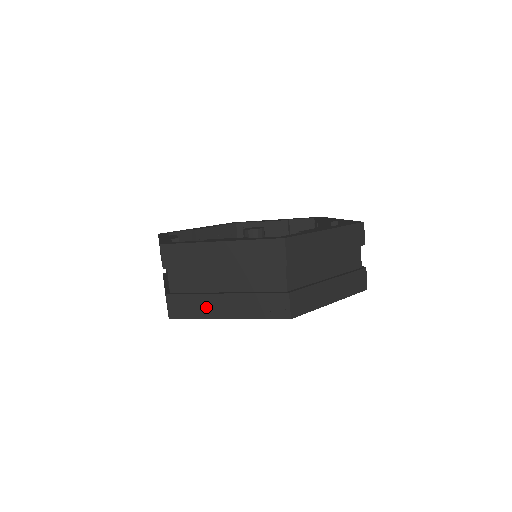
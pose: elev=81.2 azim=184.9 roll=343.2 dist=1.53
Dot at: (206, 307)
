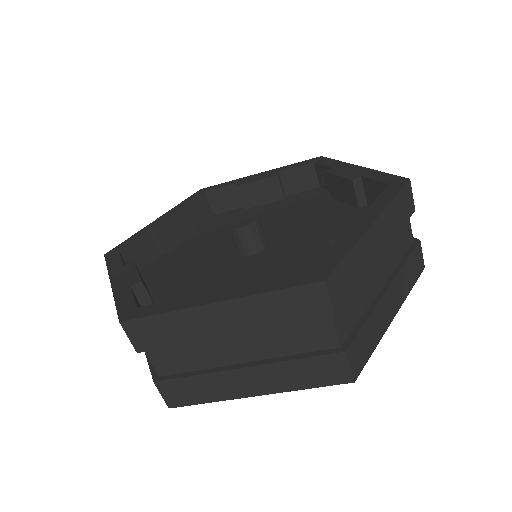
Dot at: occluded
